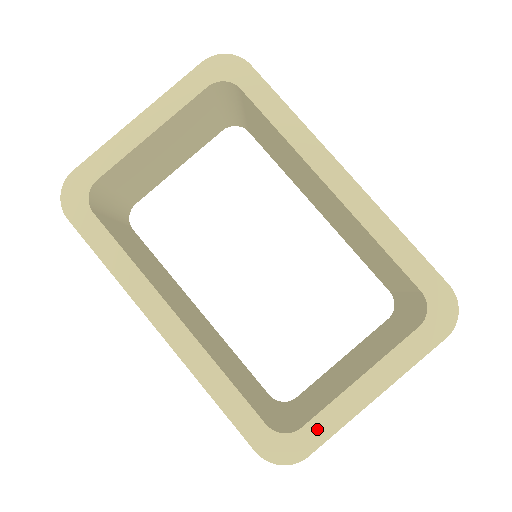
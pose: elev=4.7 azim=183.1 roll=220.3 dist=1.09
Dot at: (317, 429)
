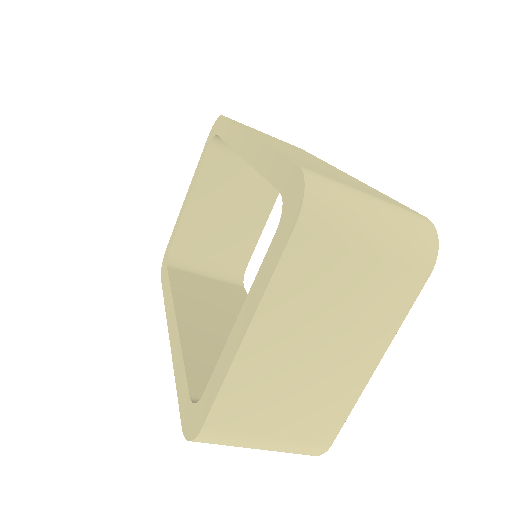
Dot at: (210, 391)
